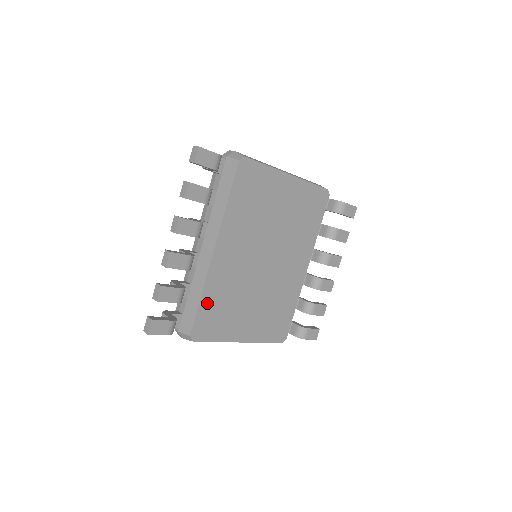
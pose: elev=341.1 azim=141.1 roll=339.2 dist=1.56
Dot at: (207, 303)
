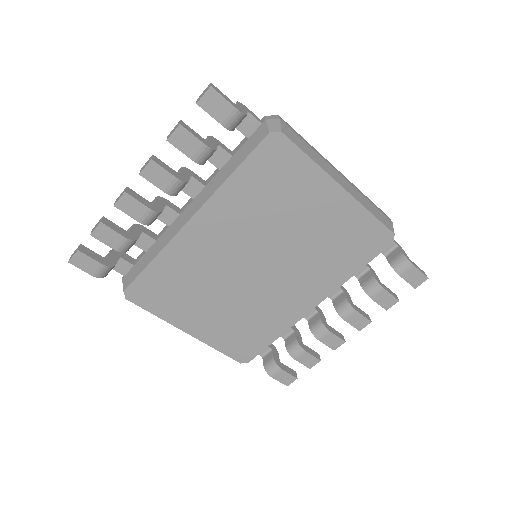
Dot at: (158, 271)
